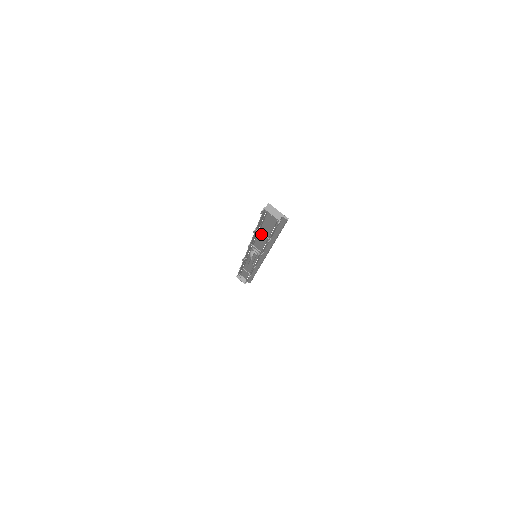
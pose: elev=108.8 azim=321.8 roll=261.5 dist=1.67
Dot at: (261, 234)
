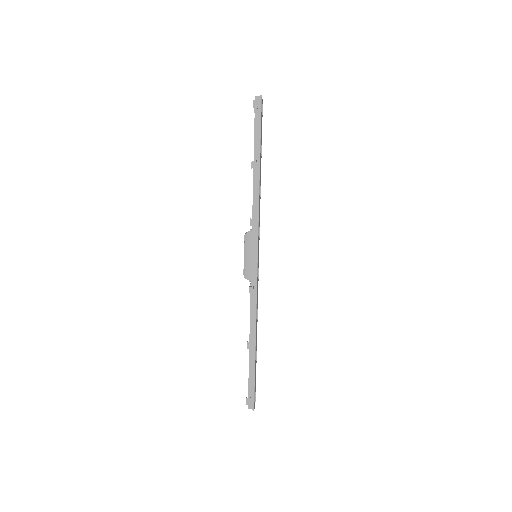
Dot at: (260, 182)
